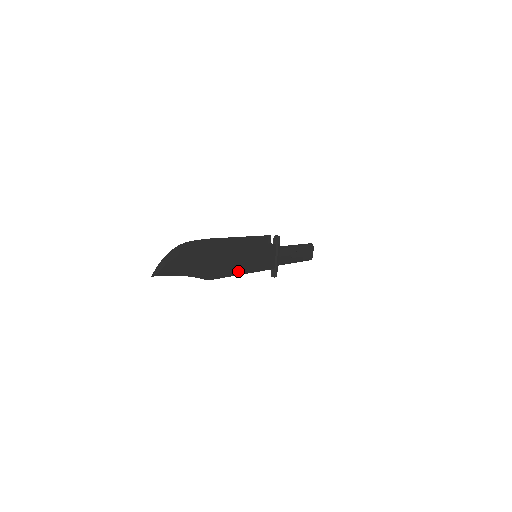
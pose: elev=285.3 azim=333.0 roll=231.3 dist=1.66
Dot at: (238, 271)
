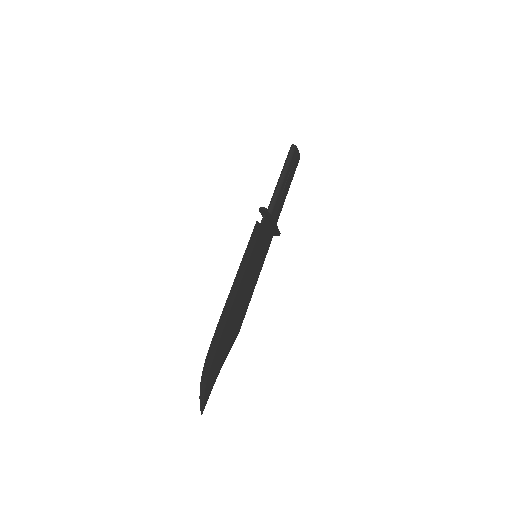
Dot at: (251, 292)
